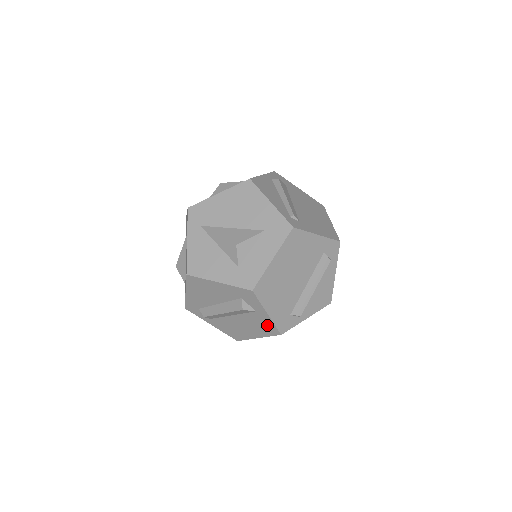
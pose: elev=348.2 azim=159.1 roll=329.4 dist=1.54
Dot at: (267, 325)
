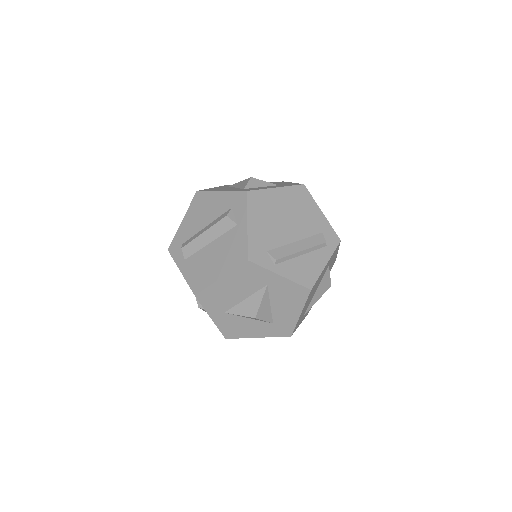
Dot at: (239, 247)
